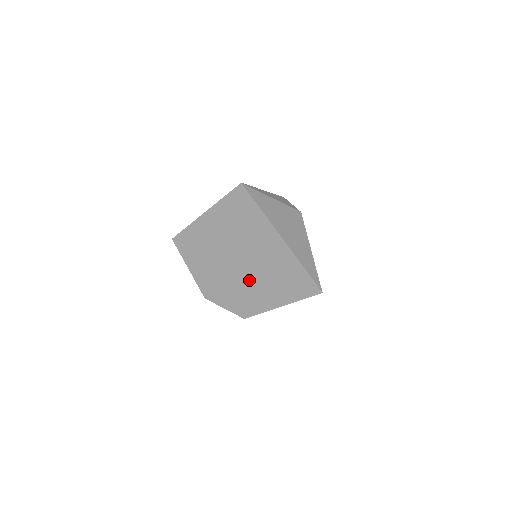
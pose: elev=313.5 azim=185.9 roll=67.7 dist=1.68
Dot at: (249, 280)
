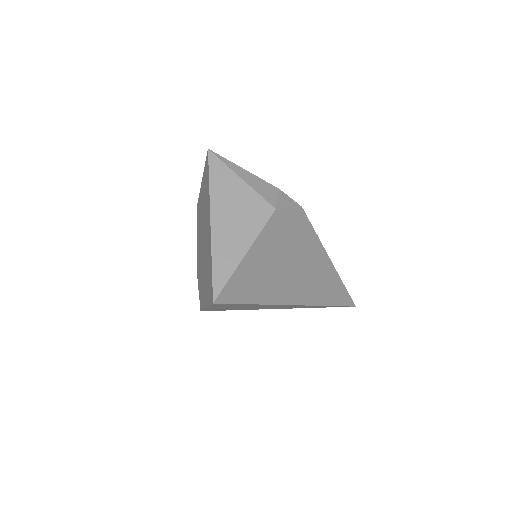
Dot at: (203, 266)
